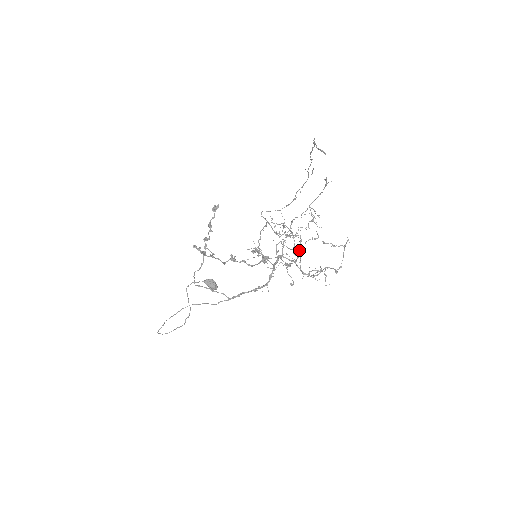
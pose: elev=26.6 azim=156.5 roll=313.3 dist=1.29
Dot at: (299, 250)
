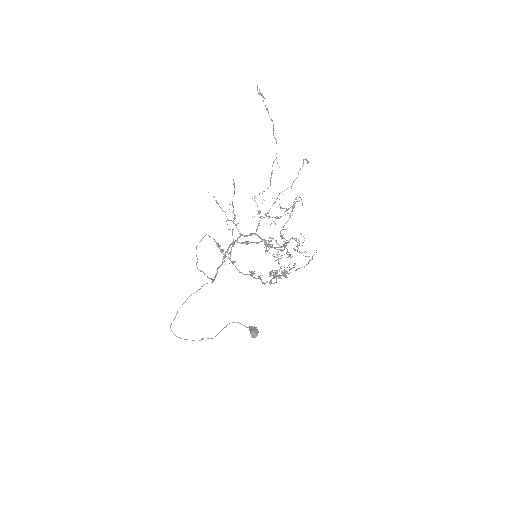
Dot at: occluded
